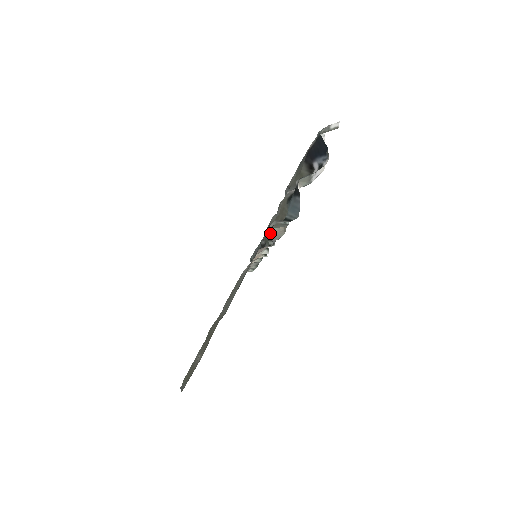
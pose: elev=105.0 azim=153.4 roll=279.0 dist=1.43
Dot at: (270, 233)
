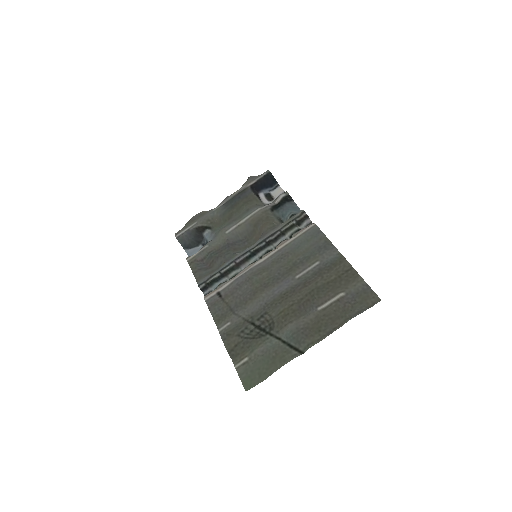
Dot at: (306, 217)
